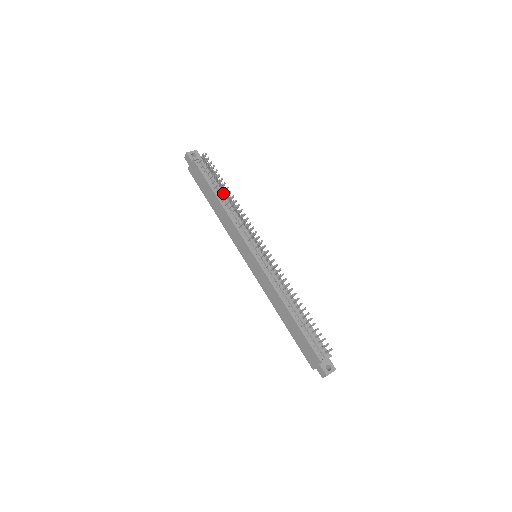
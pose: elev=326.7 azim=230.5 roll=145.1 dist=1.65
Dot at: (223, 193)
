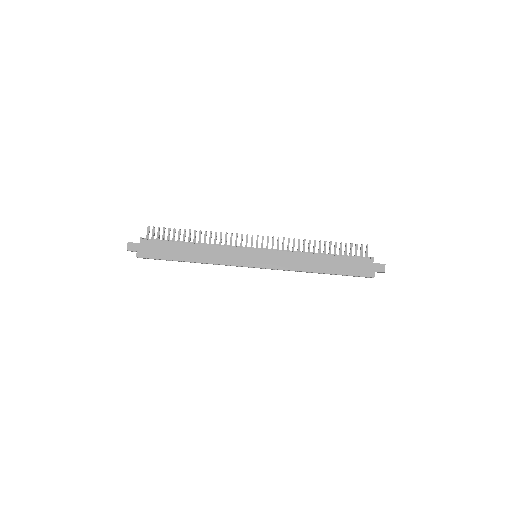
Dot at: occluded
